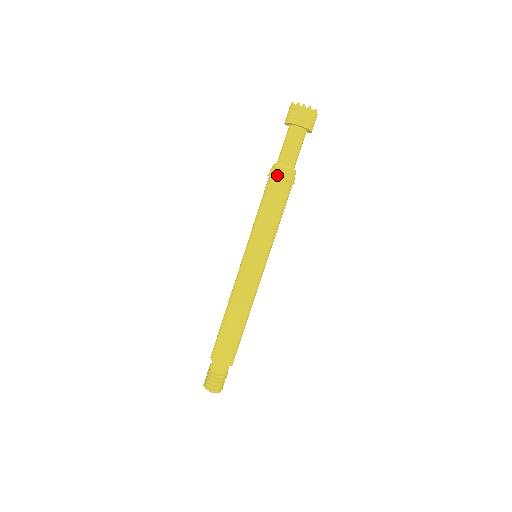
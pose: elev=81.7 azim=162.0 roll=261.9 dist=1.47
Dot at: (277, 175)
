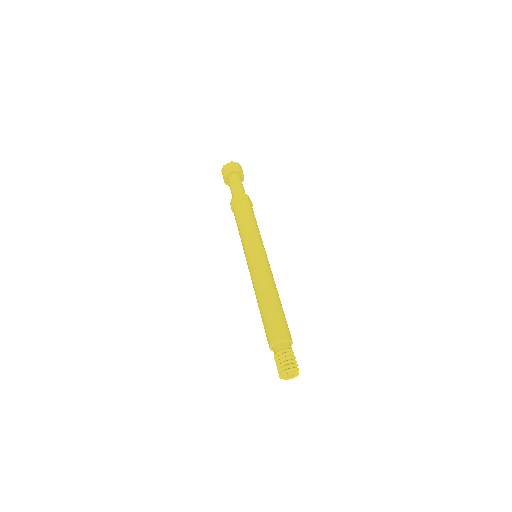
Dot at: (235, 201)
